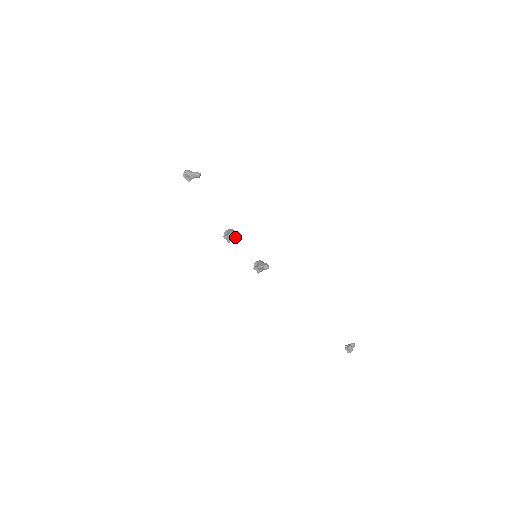
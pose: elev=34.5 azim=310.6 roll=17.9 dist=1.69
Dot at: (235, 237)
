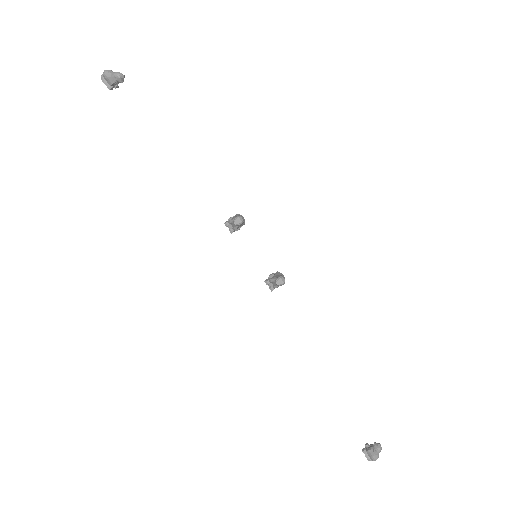
Dot at: (235, 224)
